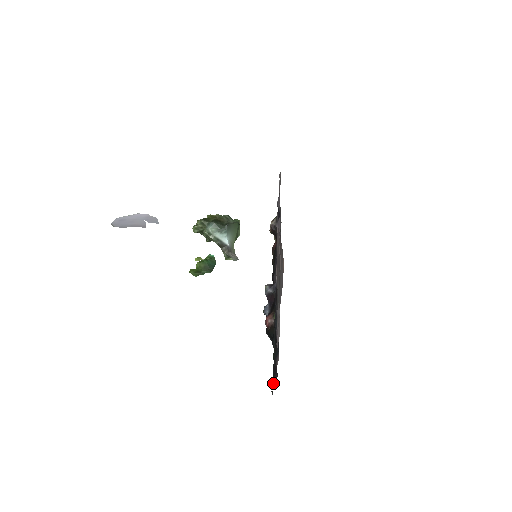
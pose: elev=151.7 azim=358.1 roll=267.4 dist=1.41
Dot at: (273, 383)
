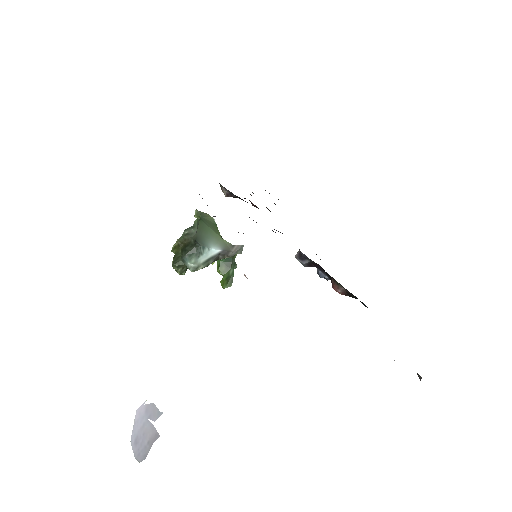
Dot at: (420, 379)
